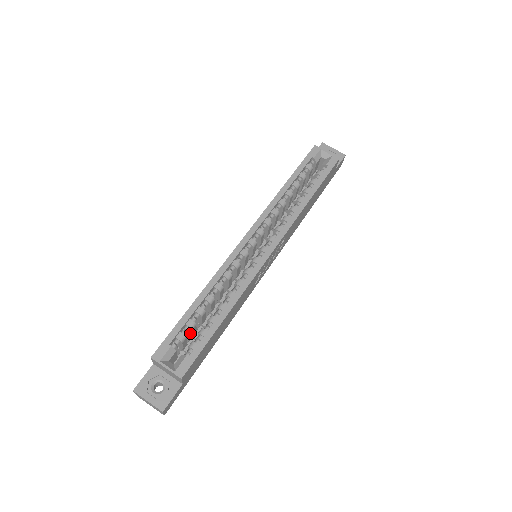
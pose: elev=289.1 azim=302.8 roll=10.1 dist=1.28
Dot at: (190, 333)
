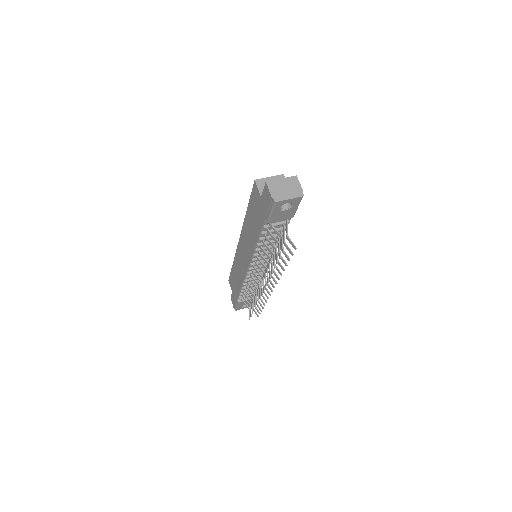
Dot at: occluded
